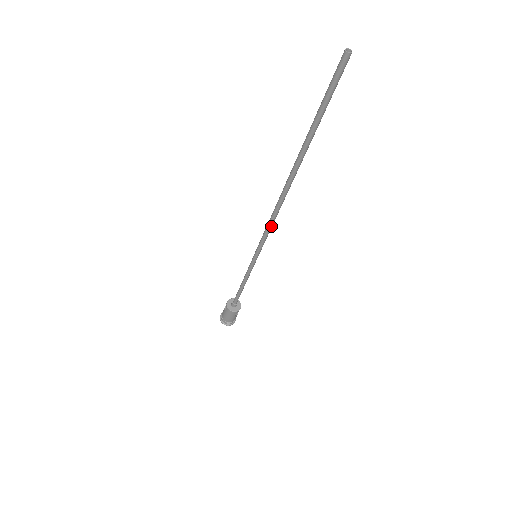
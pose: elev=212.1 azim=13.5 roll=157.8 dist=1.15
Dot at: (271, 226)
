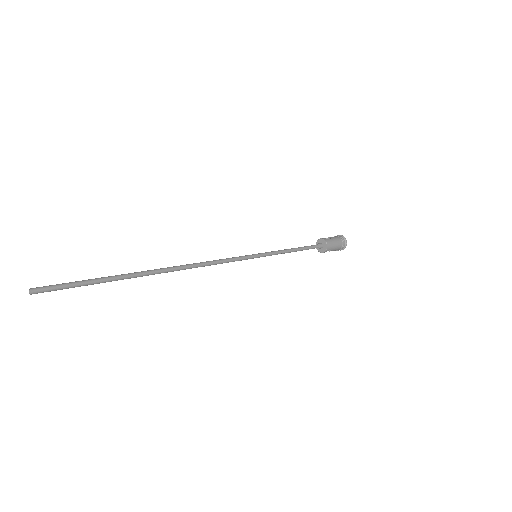
Dot at: (216, 264)
